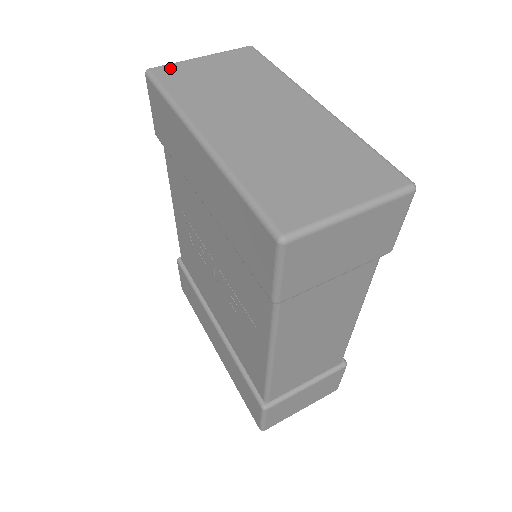
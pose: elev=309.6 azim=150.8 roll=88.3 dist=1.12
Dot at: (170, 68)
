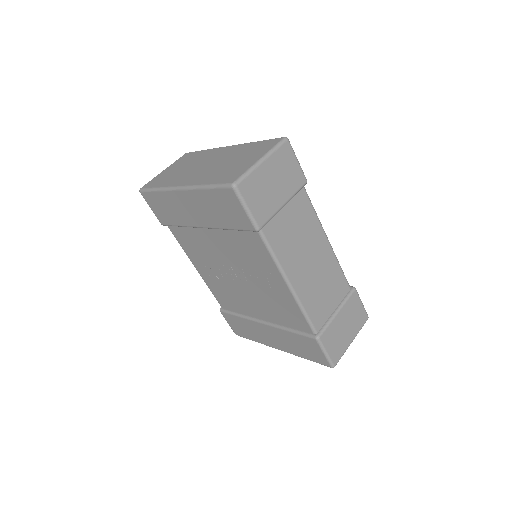
Dot at: (151, 182)
